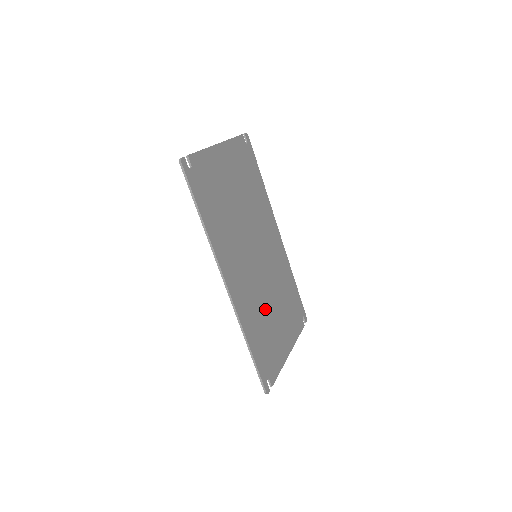
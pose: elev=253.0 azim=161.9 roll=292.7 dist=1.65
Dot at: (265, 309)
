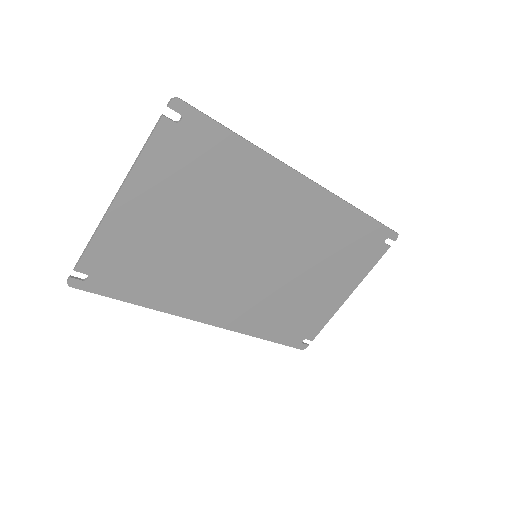
Dot at: (288, 293)
